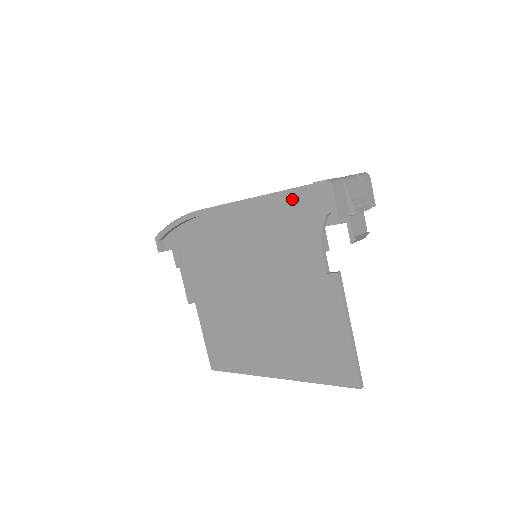
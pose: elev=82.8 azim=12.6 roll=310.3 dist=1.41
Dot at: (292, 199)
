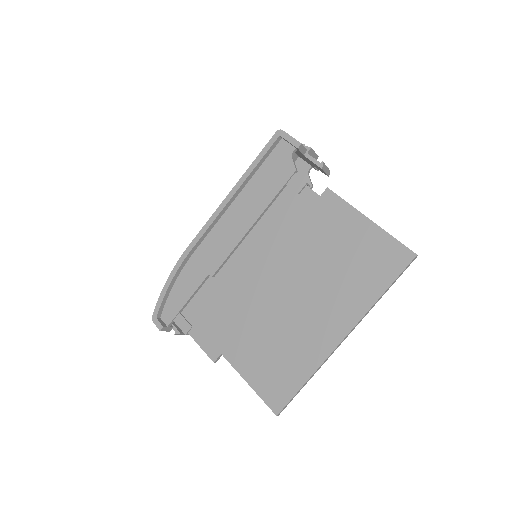
Dot at: (260, 170)
